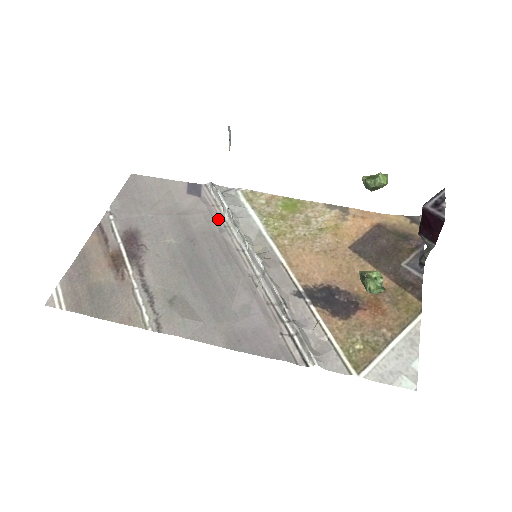
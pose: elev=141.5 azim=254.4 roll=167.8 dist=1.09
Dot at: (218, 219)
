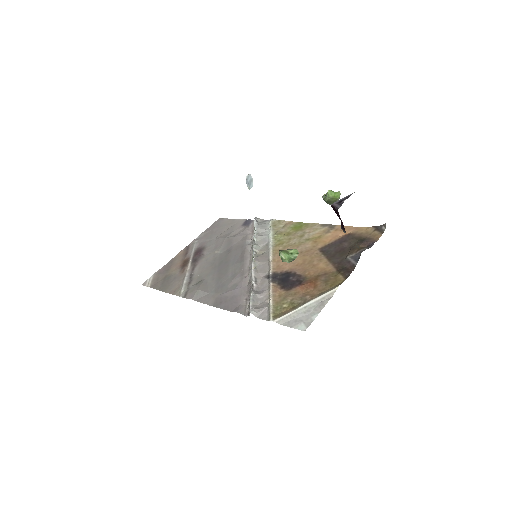
Dot at: (250, 238)
